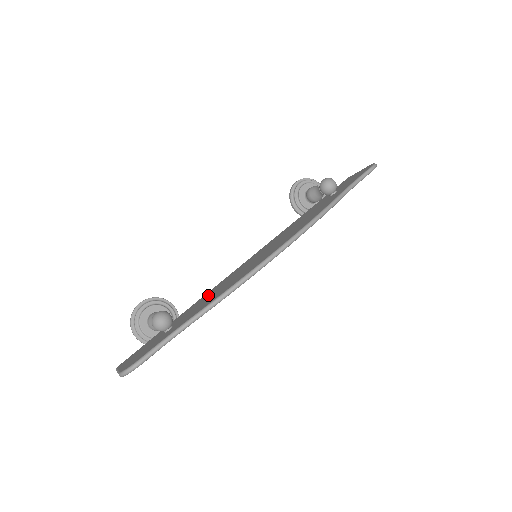
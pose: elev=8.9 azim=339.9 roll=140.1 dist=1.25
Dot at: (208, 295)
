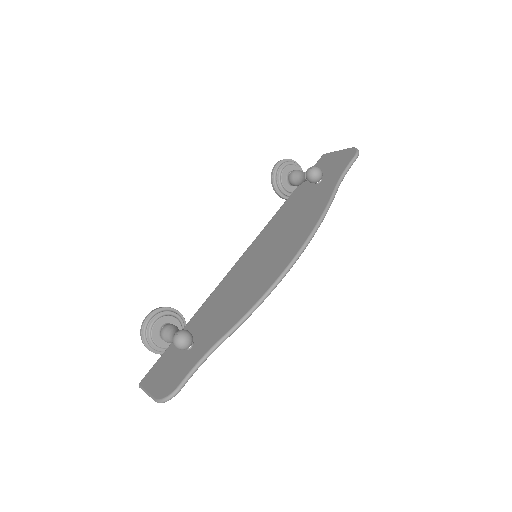
Dot at: (217, 302)
